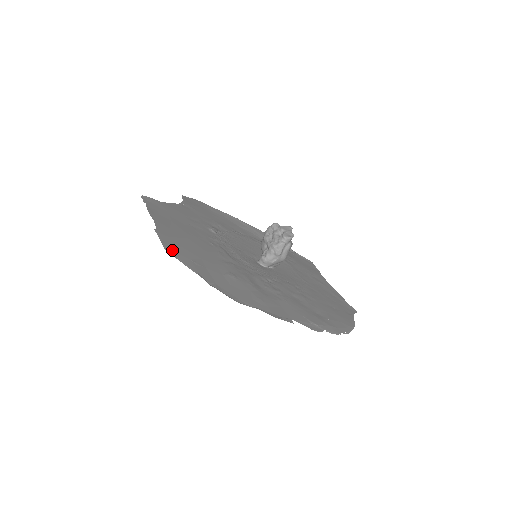
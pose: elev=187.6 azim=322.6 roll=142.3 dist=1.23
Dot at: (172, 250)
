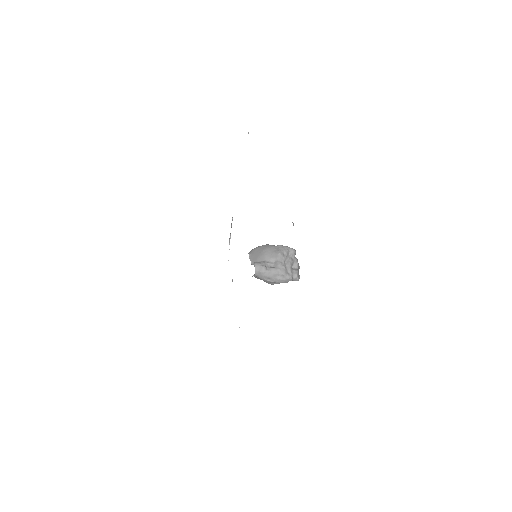
Dot at: occluded
